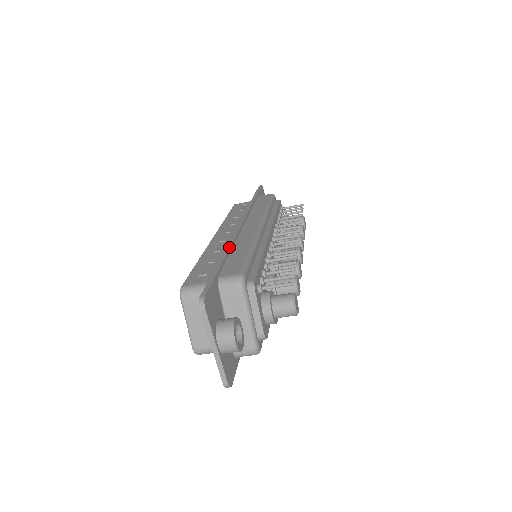
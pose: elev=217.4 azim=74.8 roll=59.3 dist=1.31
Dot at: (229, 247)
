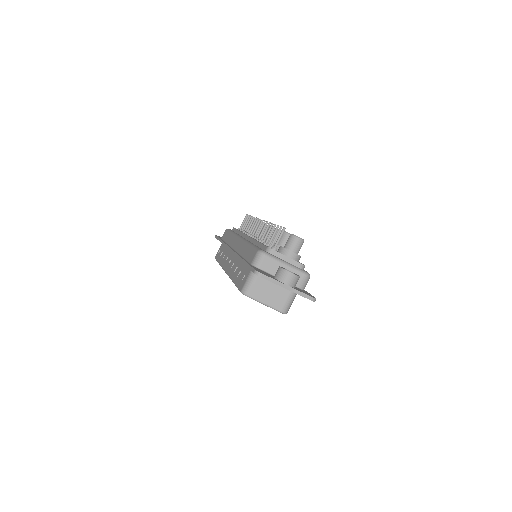
Dot at: (238, 256)
